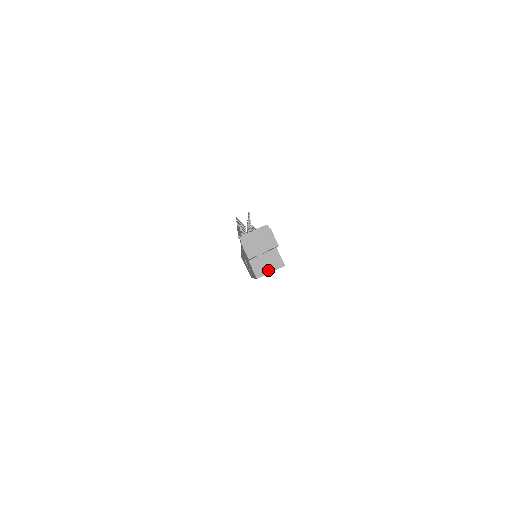
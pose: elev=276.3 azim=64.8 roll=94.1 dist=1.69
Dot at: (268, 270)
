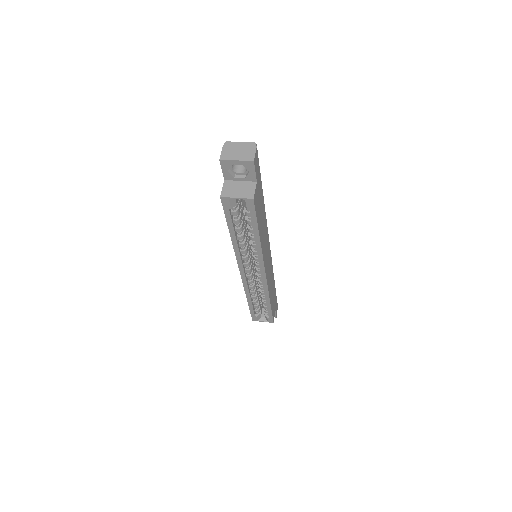
Dot at: (235, 195)
